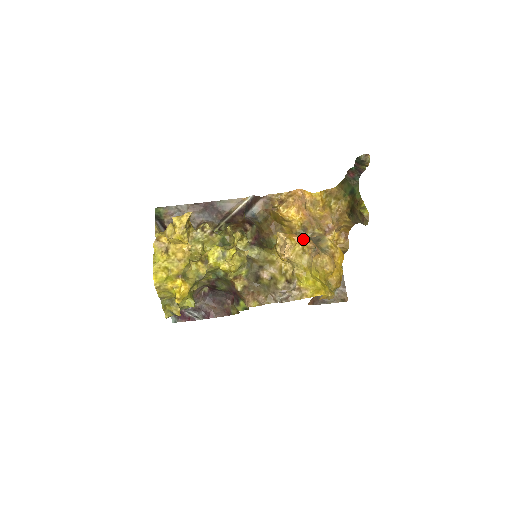
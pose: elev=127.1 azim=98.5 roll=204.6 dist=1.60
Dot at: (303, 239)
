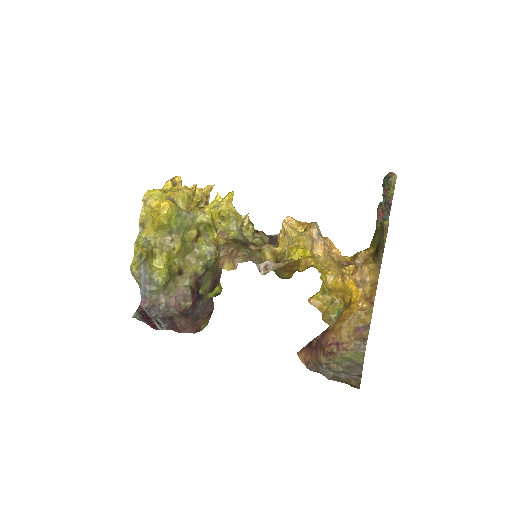
Dot at: occluded
